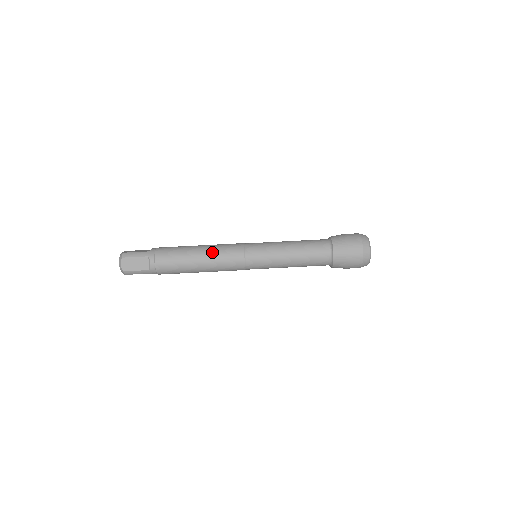
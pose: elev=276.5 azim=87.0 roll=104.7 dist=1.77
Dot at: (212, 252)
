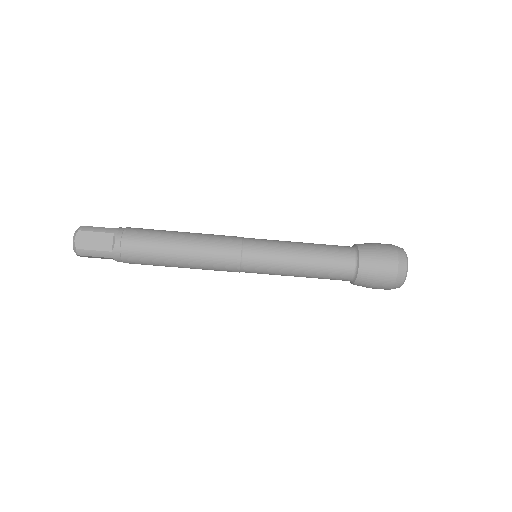
Dot at: (197, 265)
